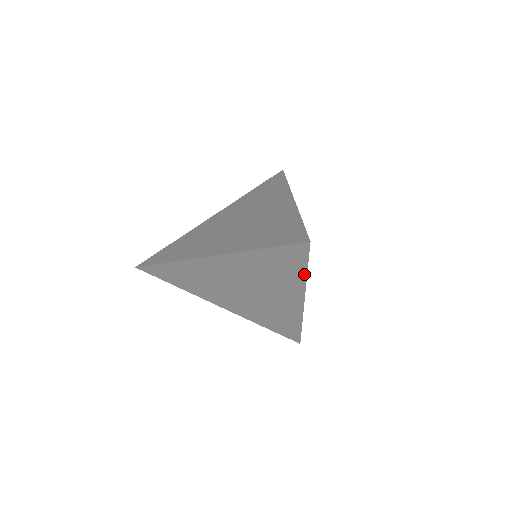
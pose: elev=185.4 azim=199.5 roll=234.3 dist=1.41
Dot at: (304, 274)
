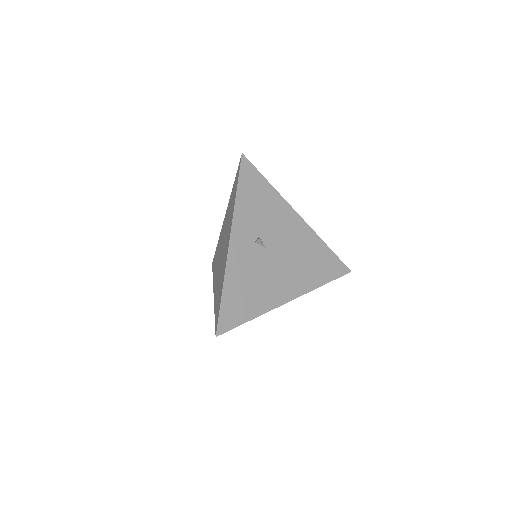
Dot at: (253, 318)
